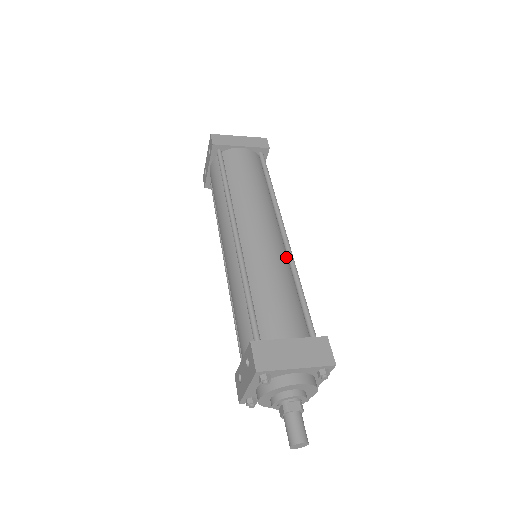
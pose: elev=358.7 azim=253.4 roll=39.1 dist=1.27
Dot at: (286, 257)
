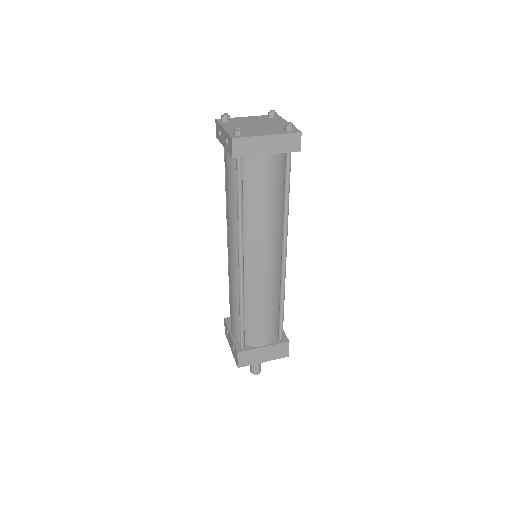
Dot at: (280, 278)
